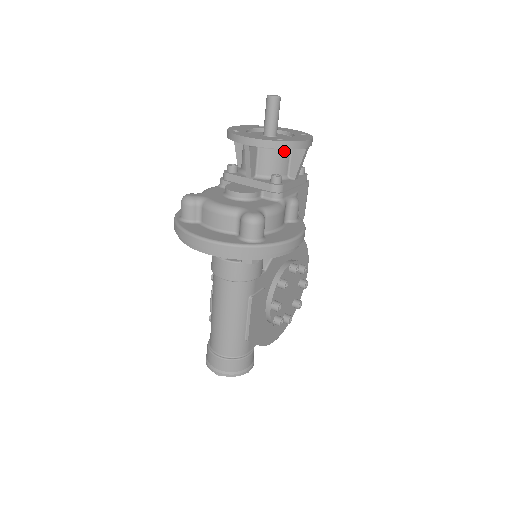
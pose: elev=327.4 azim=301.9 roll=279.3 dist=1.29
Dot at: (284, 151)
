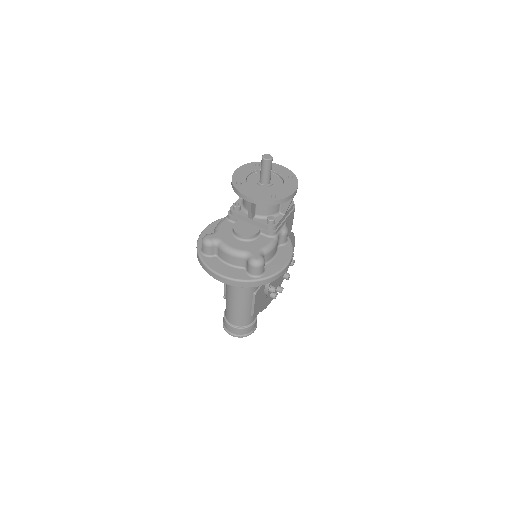
Dot at: occluded
